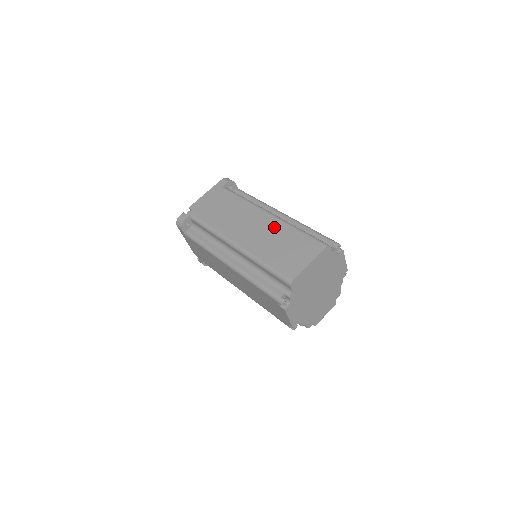
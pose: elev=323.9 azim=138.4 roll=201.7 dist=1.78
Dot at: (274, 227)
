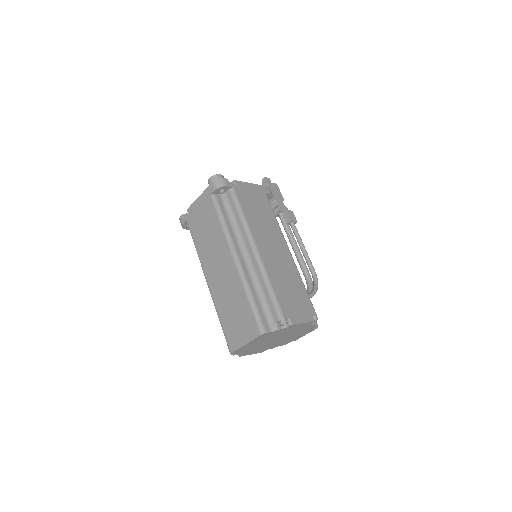
Dot at: (233, 282)
